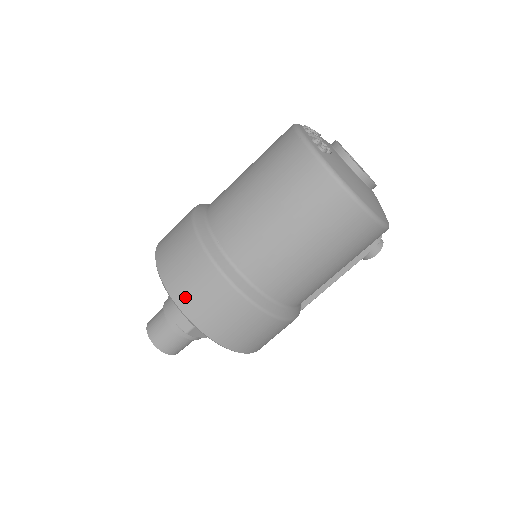
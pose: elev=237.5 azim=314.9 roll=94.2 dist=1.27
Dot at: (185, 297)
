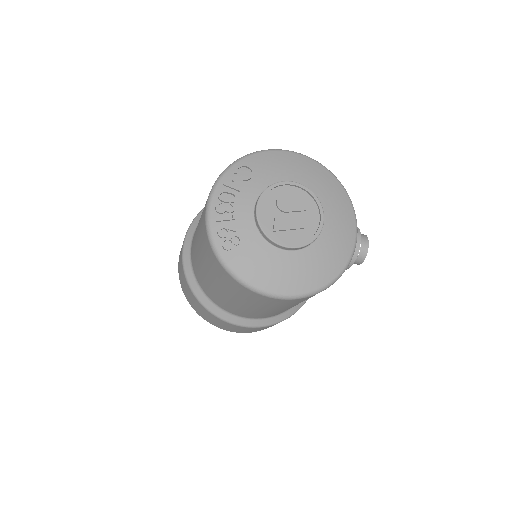
Dot at: (200, 313)
